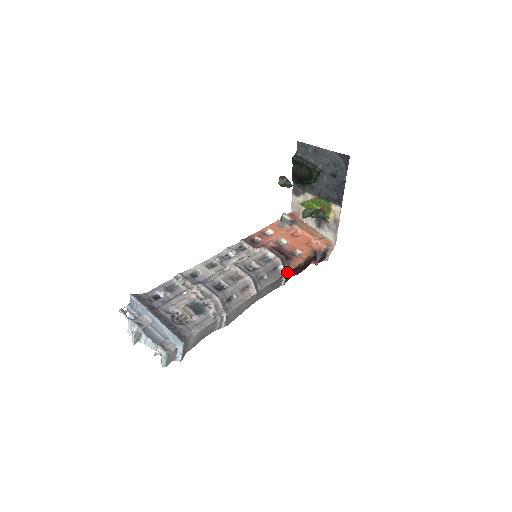
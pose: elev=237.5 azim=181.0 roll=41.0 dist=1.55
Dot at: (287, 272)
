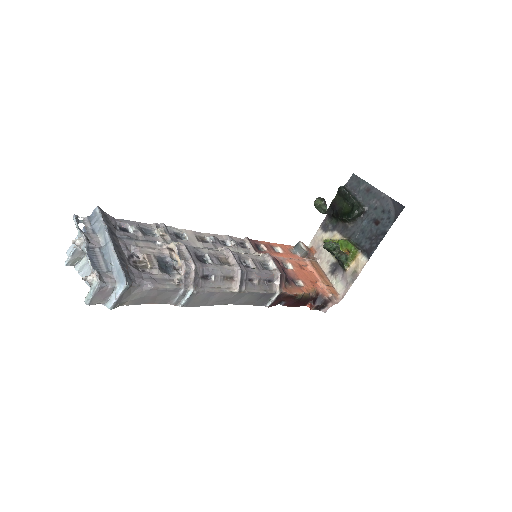
Dot at: (280, 293)
